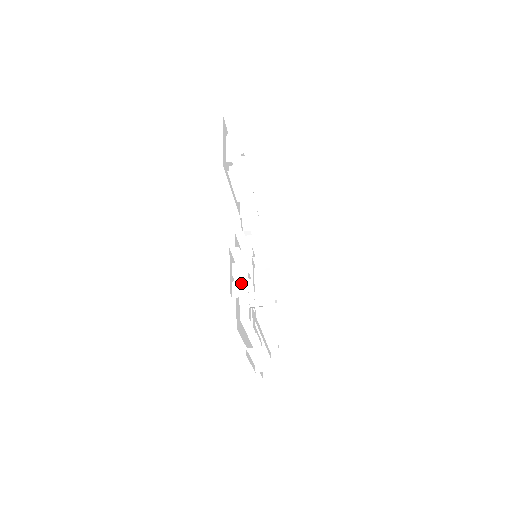
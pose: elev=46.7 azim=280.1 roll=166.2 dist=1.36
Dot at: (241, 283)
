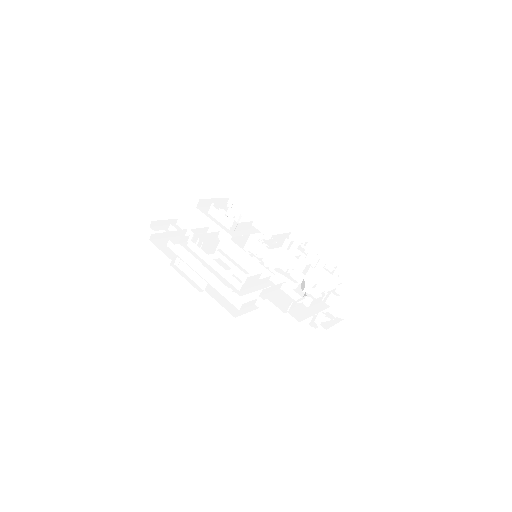
Dot at: occluded
